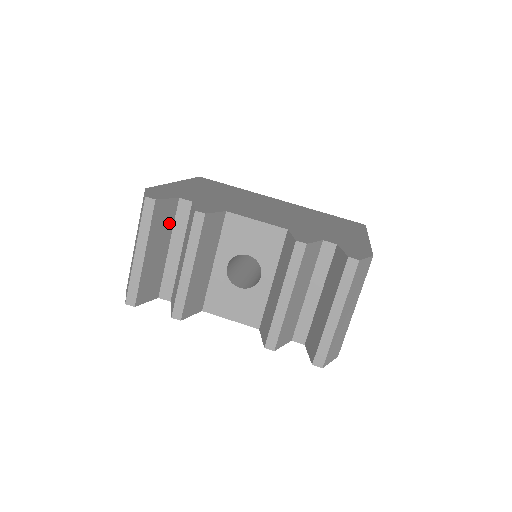
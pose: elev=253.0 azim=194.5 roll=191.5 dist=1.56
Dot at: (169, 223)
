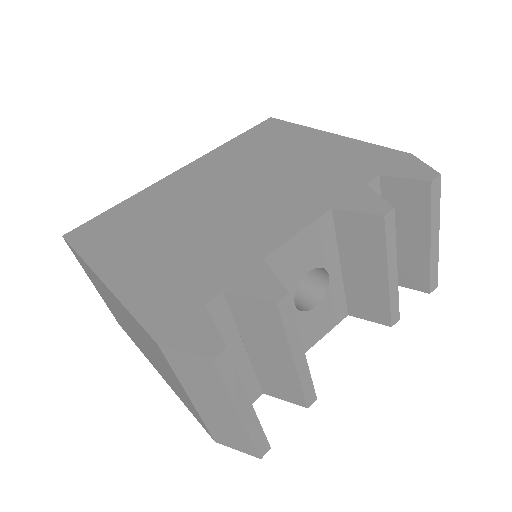
Dot at: occluded
